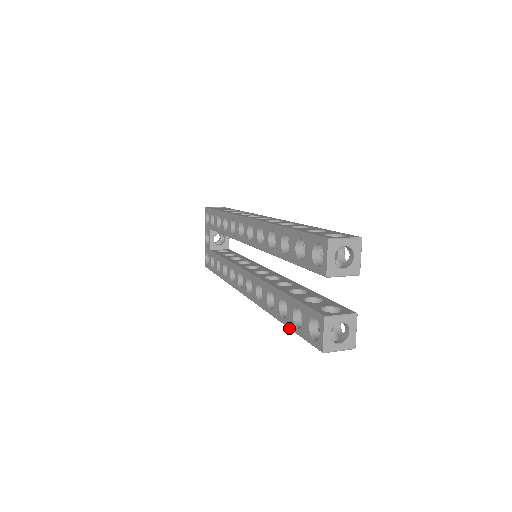
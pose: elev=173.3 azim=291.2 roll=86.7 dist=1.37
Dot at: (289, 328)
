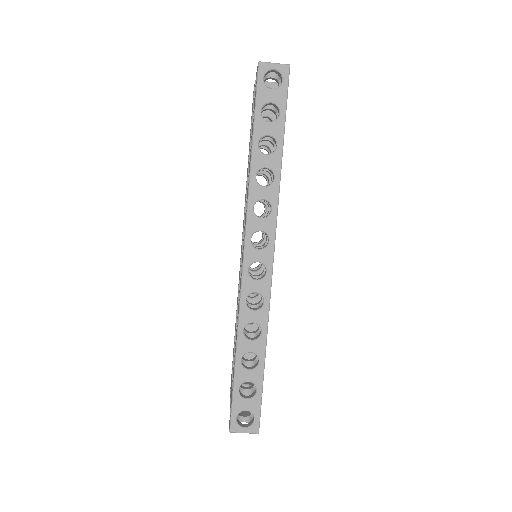
Dot at: (253, 128)
